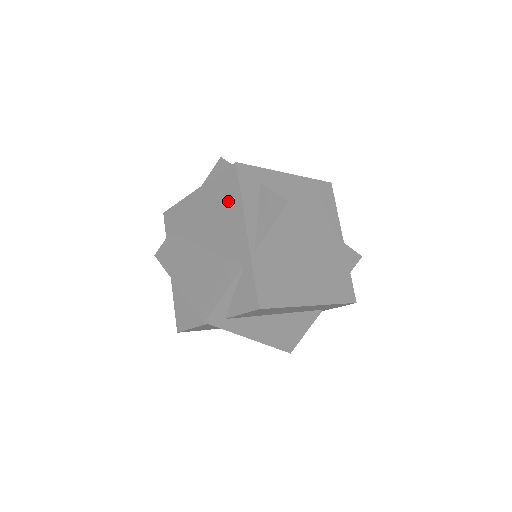
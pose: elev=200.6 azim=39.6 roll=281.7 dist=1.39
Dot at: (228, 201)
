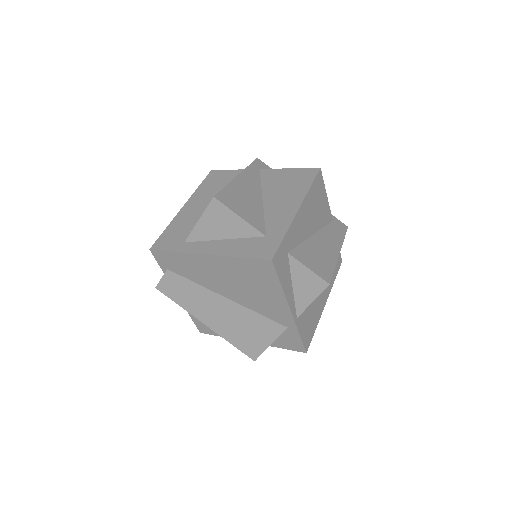
Dot at: (262, 283)
